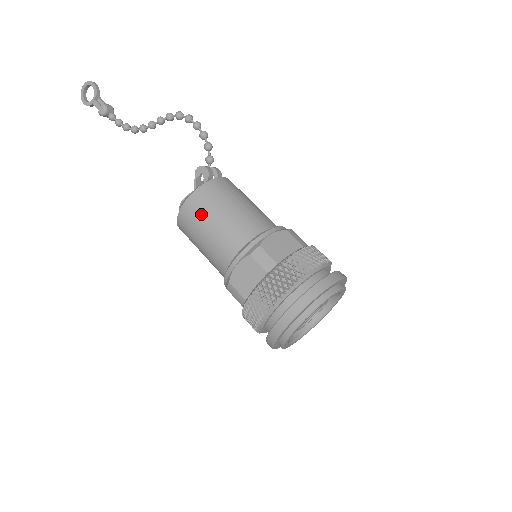
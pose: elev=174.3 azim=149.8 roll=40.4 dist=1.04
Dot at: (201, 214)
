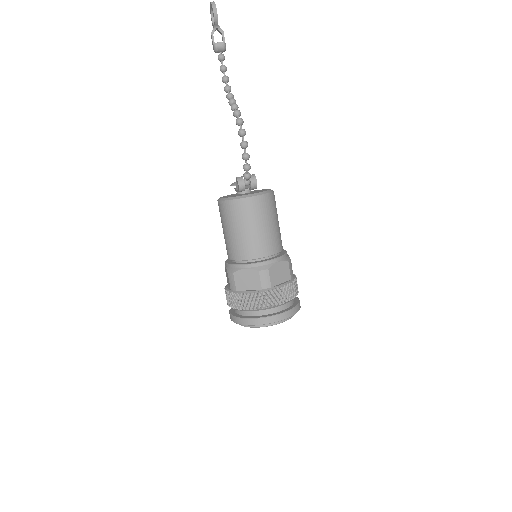
Dot at: (222, 219)
